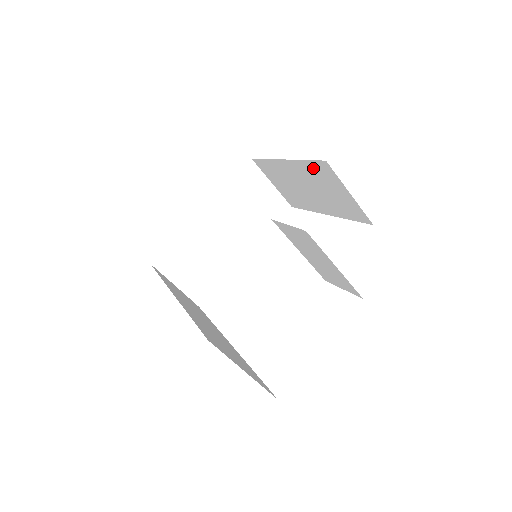
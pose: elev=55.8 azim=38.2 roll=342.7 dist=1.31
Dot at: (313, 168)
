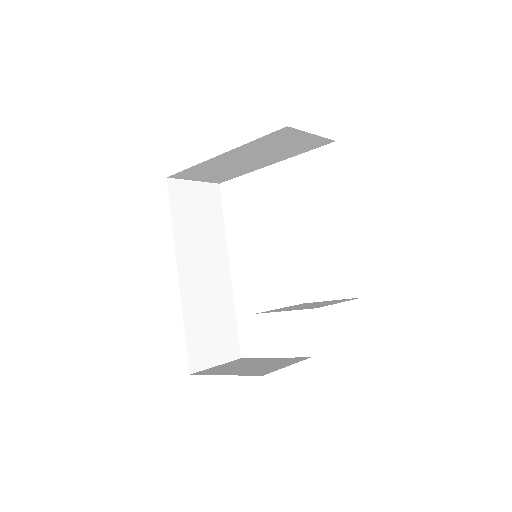
Dot at: occluded
